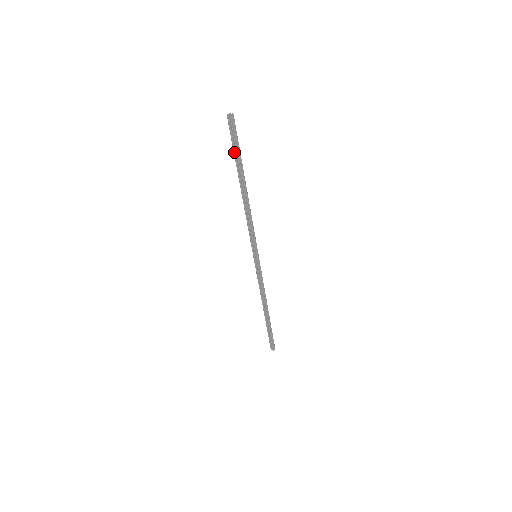
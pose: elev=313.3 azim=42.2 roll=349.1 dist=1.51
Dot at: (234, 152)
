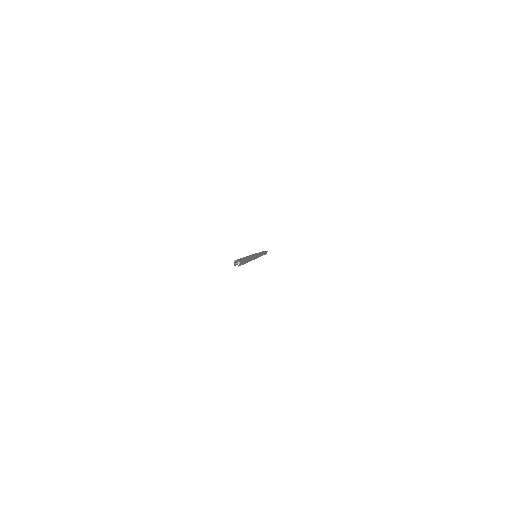
Dot at: occluded
